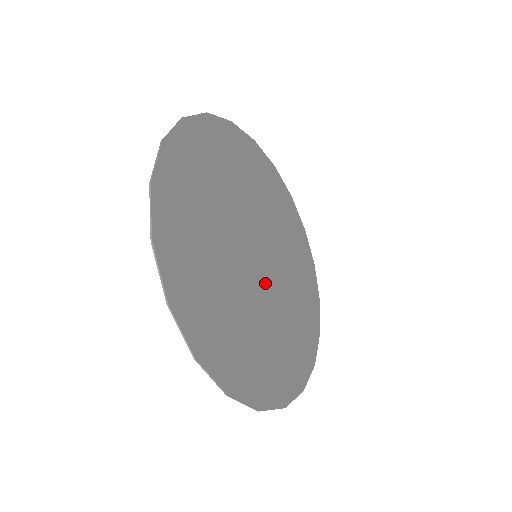
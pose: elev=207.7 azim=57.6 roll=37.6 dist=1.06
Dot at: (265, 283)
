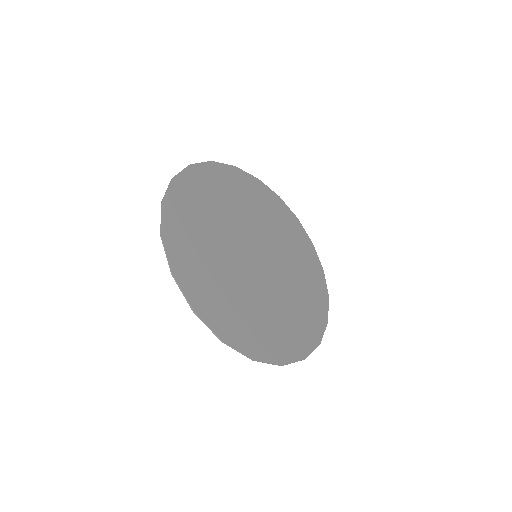
Dot at: (255, 273)
